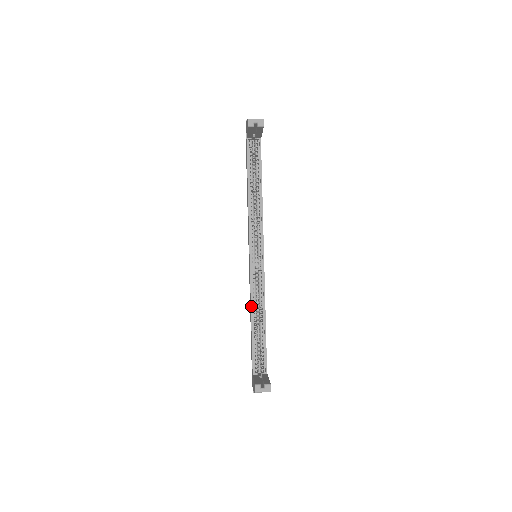
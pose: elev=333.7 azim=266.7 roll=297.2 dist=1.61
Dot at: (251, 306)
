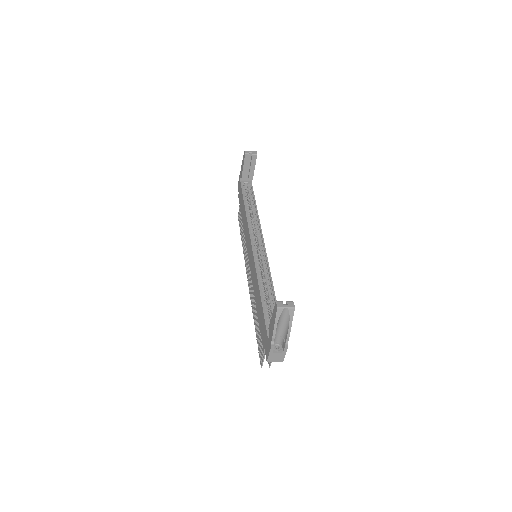
Dot at: (258, 279)
